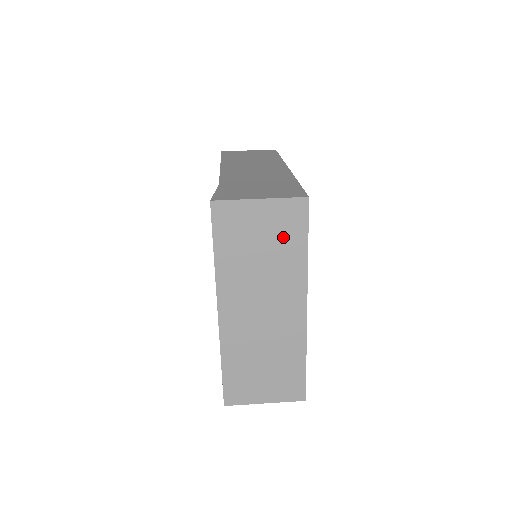
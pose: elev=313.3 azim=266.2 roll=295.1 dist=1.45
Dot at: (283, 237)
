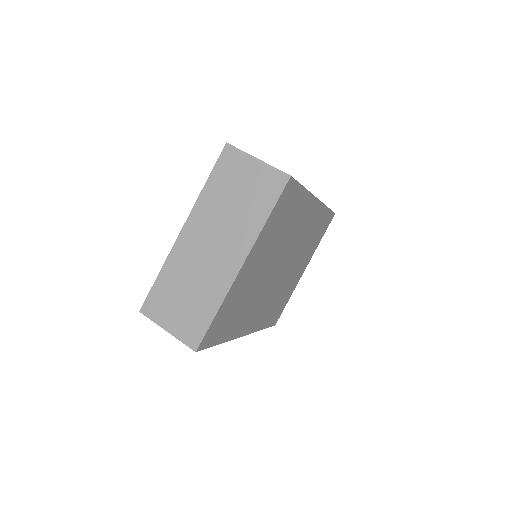
Dot at: (257, 196)
